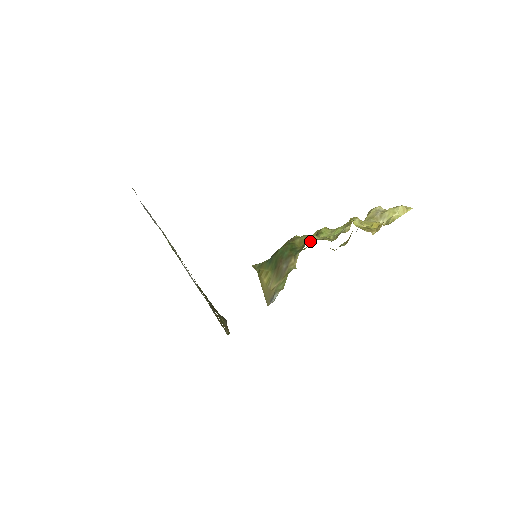
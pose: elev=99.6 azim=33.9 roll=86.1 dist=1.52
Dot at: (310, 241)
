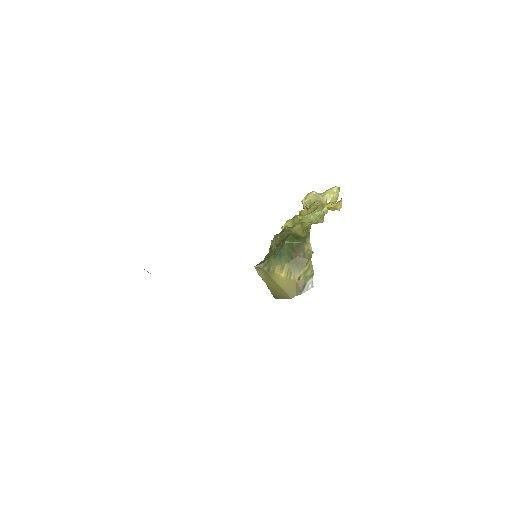
Dot at: occluded
